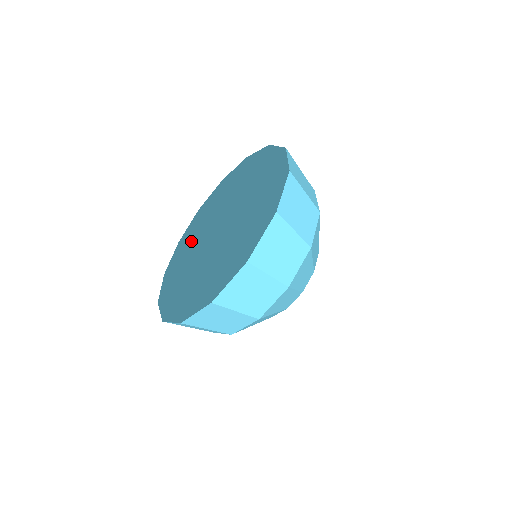
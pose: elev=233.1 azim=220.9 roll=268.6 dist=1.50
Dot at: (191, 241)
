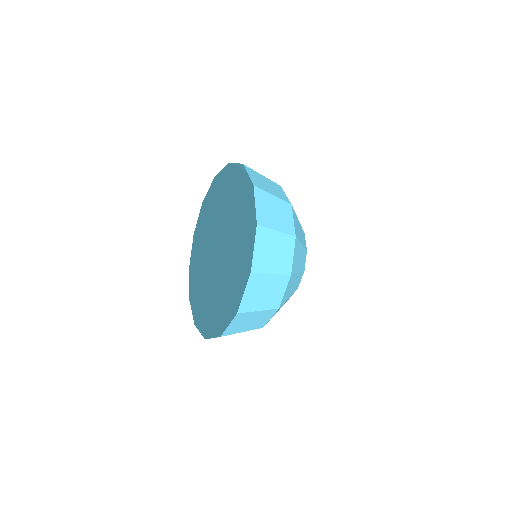
Dot at: (204, 230)
